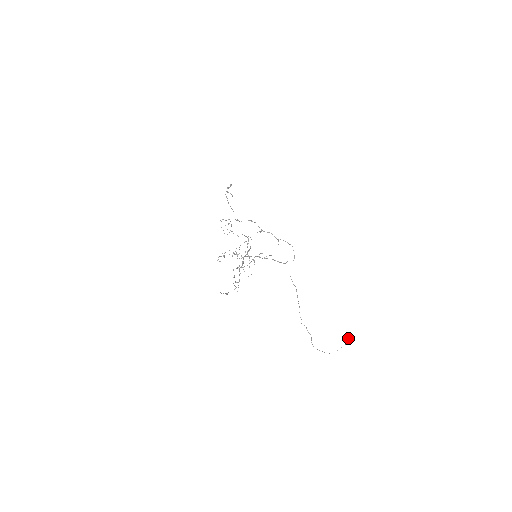
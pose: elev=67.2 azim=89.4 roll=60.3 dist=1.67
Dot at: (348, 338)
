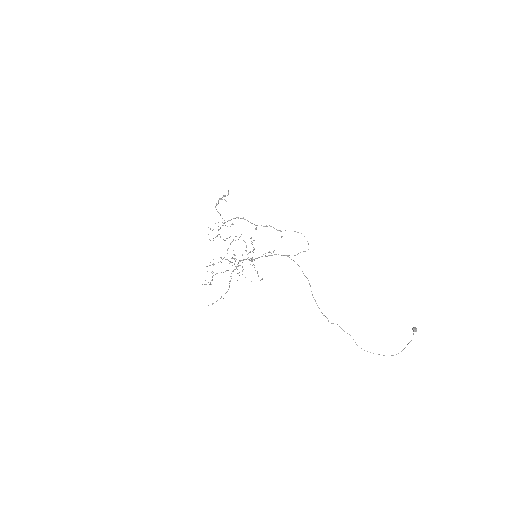
Dot at: occluded
